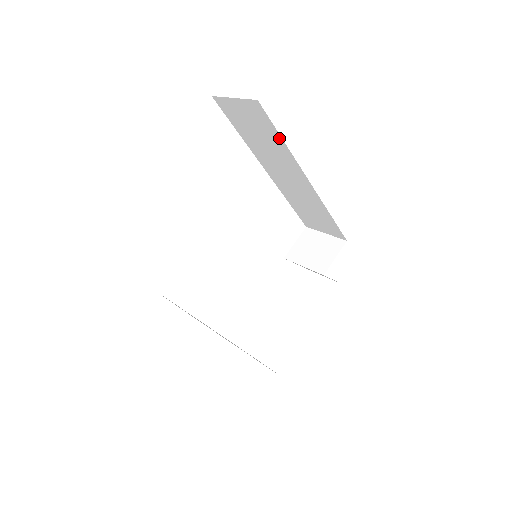
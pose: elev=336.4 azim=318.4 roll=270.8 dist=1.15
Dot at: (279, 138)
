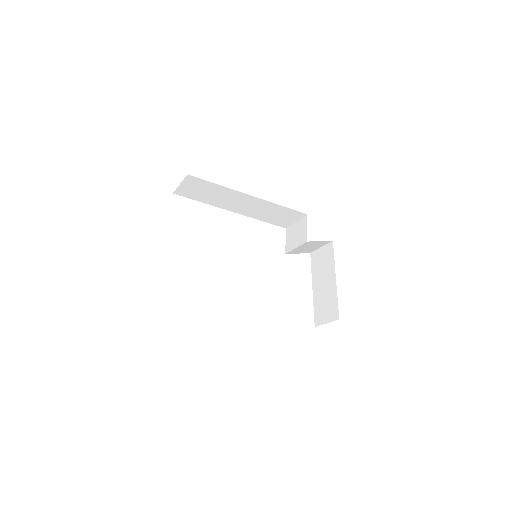
Dot at: (215, 185)
